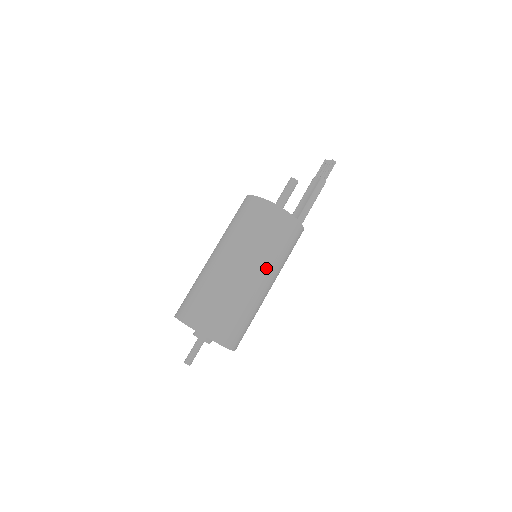
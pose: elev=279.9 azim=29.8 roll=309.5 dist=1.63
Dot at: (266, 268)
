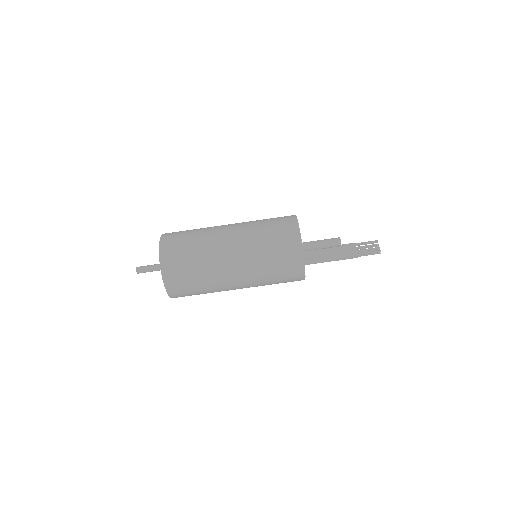
Dot at: (250, 285)
